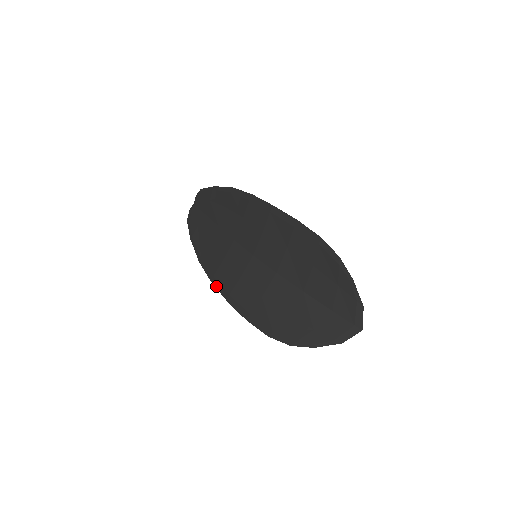
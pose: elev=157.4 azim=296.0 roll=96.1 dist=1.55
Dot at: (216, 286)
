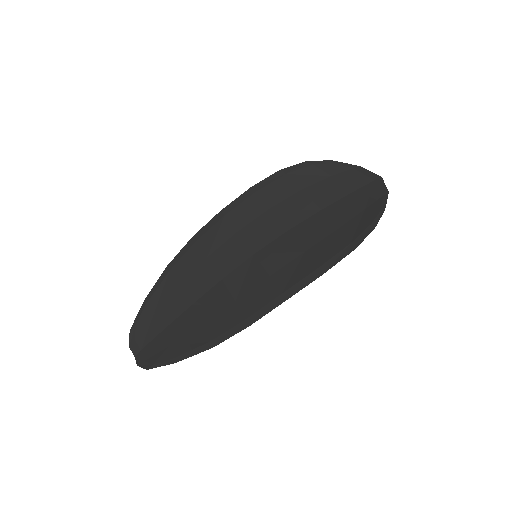
Dot at: (260, 316)
